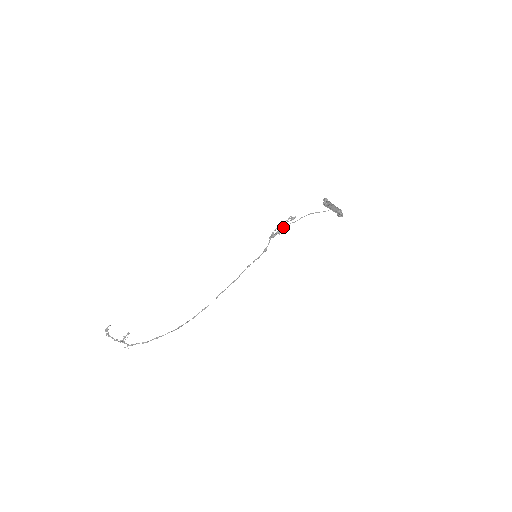
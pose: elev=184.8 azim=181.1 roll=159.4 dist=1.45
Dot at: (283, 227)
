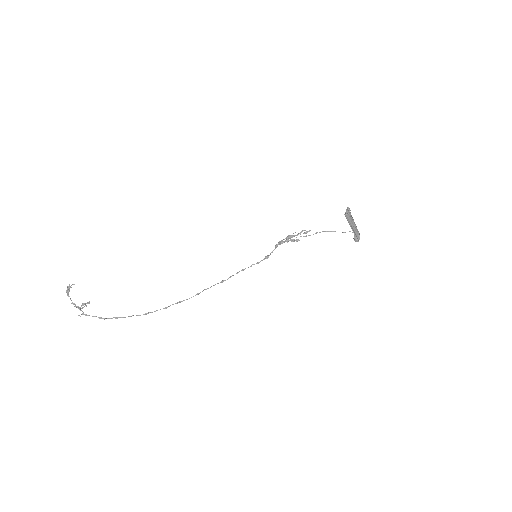
Dot at: occluded
